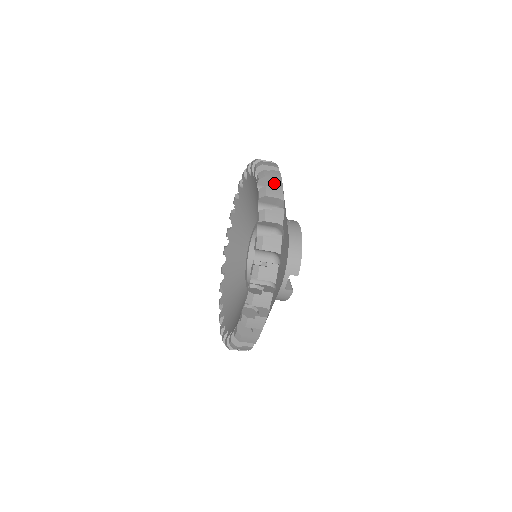
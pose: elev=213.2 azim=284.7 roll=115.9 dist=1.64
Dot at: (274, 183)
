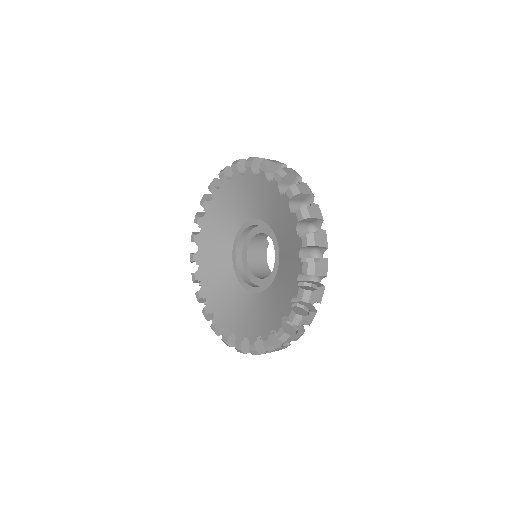
Dot at: (314, 220)
